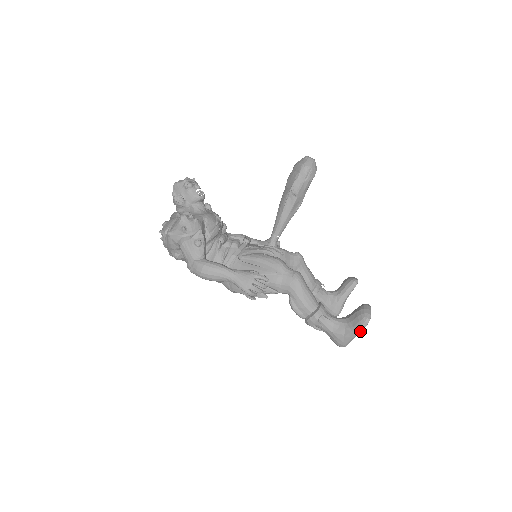
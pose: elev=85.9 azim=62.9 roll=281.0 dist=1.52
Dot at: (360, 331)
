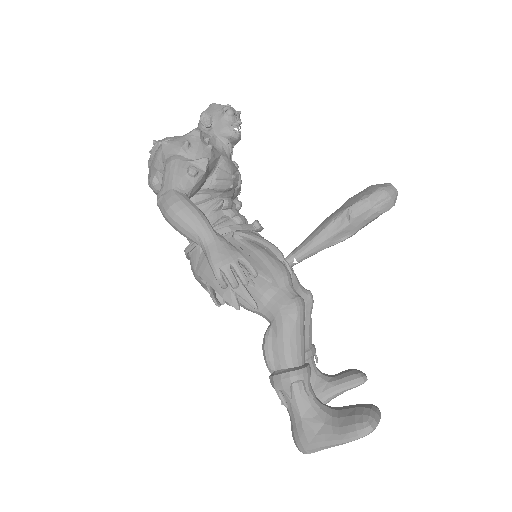
Dot at: (347, 440)
